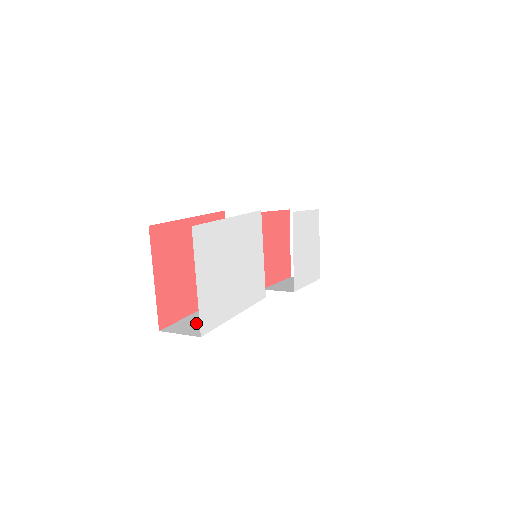
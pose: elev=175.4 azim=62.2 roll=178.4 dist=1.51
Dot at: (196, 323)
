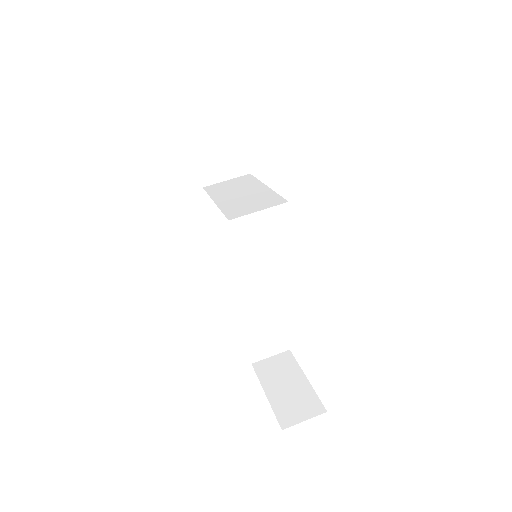
Dot at: (265, 338)
